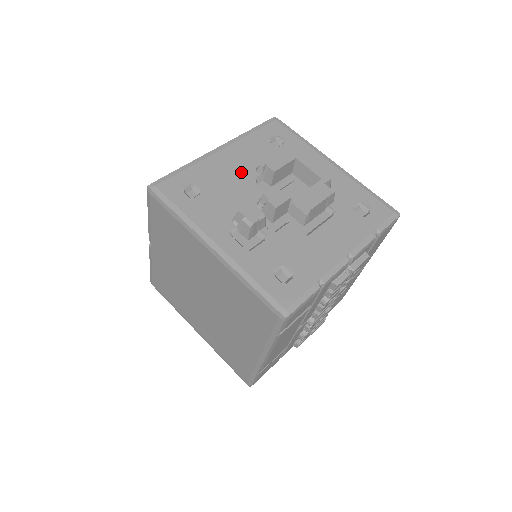
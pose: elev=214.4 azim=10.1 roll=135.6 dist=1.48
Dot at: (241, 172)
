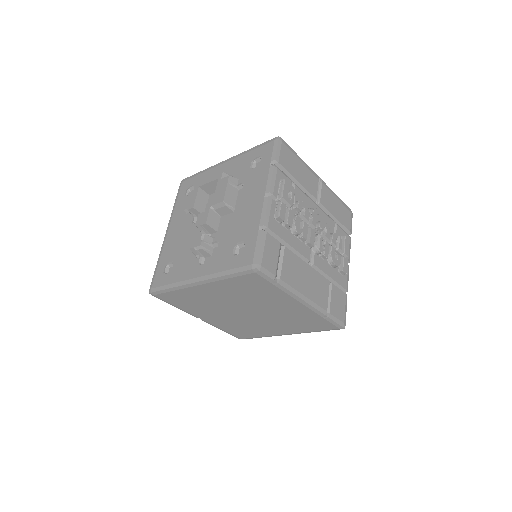
Dot at: (184, 229)
